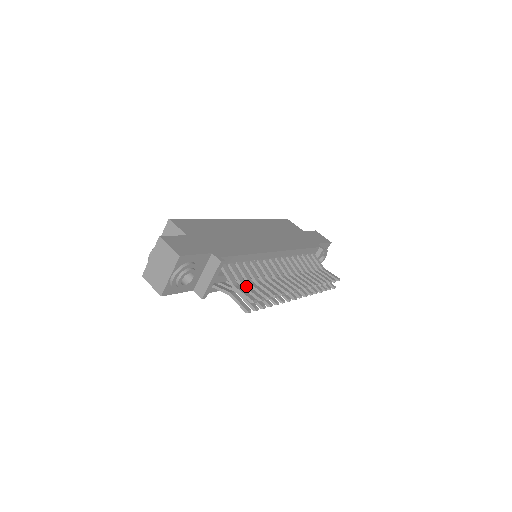
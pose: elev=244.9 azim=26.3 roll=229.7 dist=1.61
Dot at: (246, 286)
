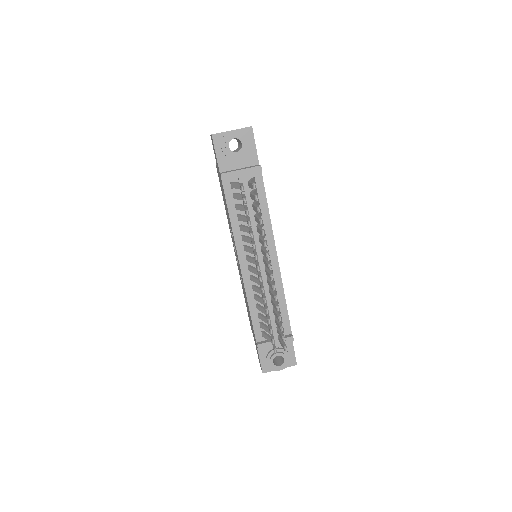
Dot at: occluded
